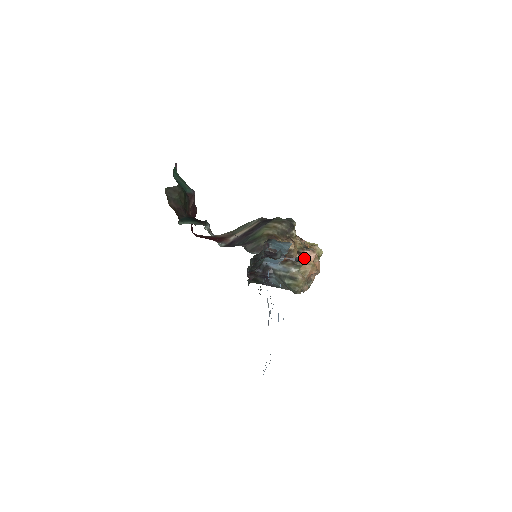
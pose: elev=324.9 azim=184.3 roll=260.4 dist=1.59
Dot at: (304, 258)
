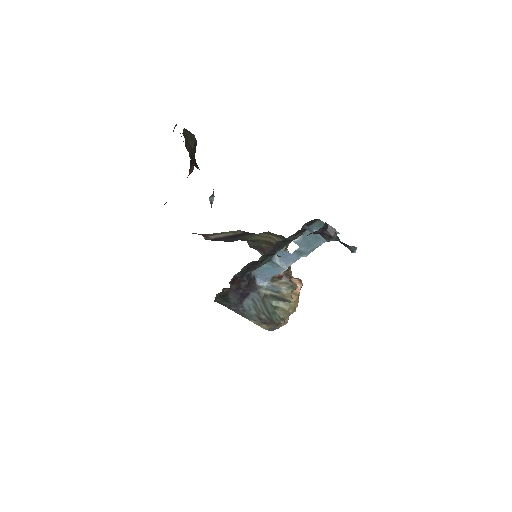
Dot at: occluded
